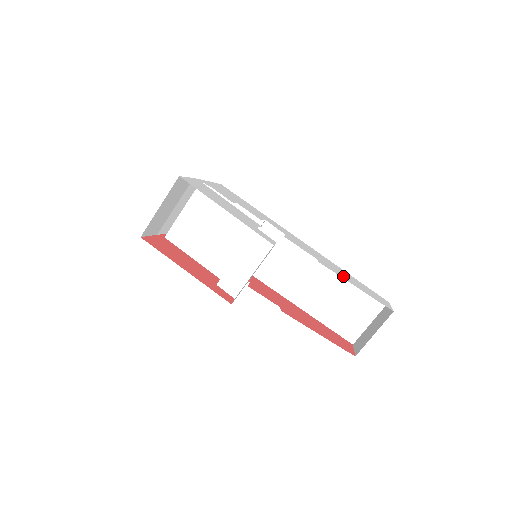
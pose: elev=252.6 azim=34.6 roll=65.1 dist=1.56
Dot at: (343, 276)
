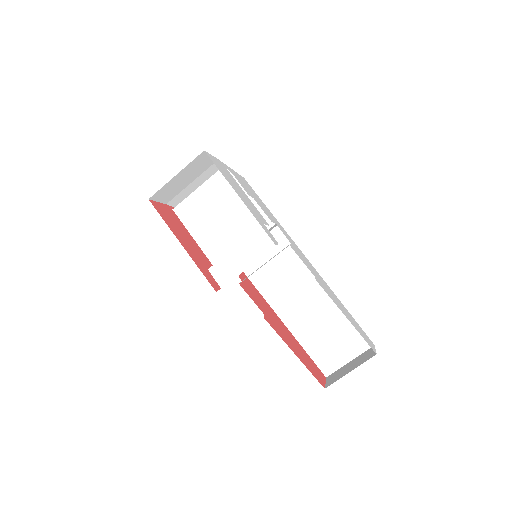
Dot at: (336, 303)
